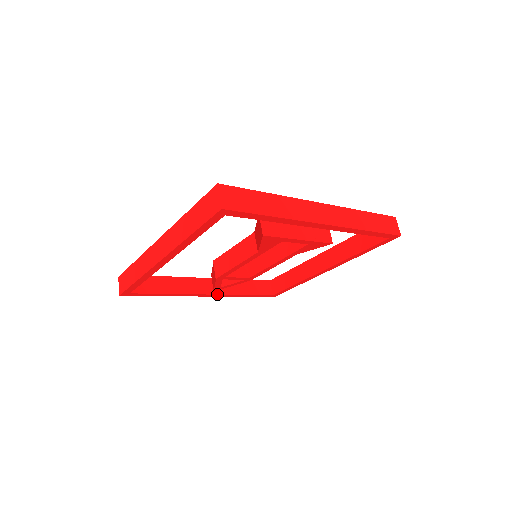
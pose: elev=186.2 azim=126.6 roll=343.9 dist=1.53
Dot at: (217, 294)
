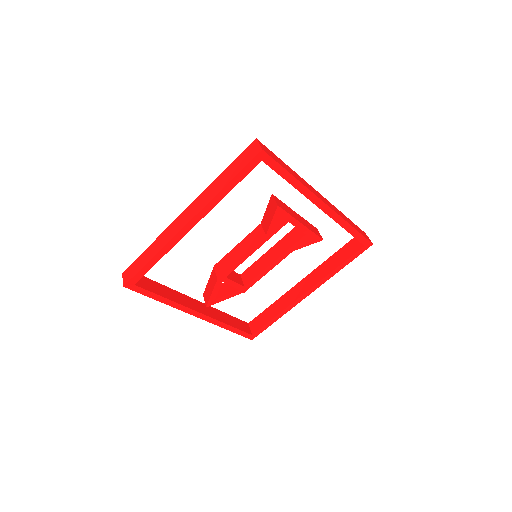
Dot at: (207, 315)
